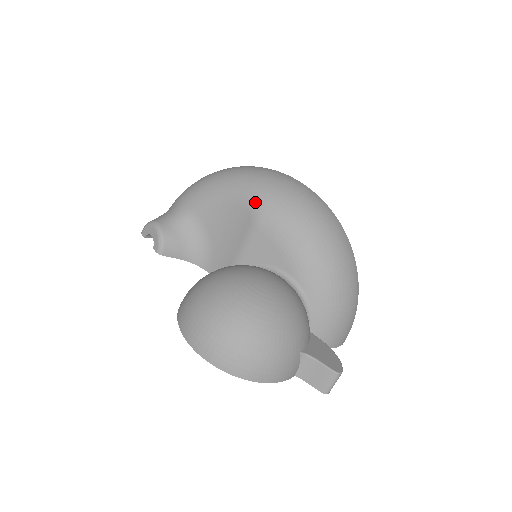
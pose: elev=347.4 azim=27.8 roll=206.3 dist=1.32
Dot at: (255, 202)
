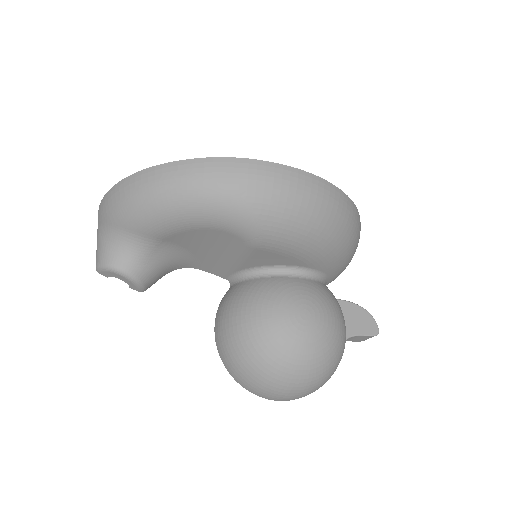
Dot at: (245, 229)
